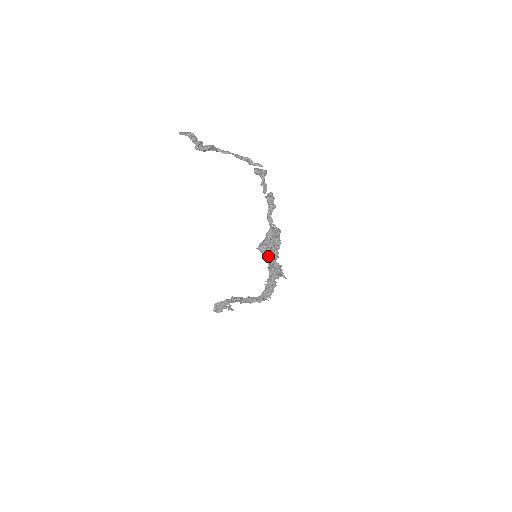
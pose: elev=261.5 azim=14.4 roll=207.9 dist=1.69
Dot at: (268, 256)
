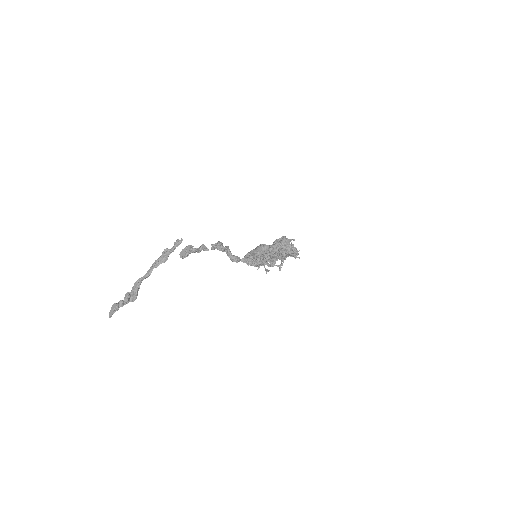
Dot at: occluded
